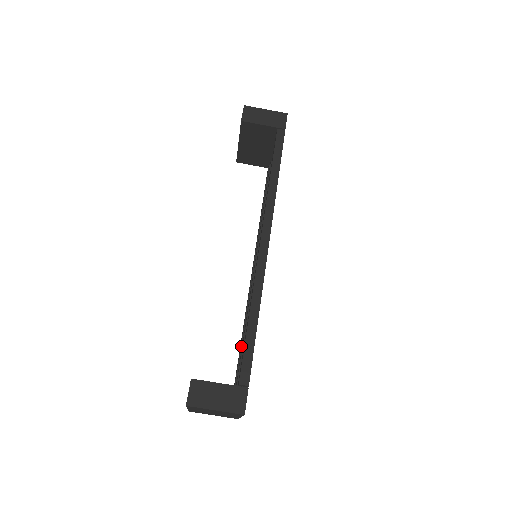
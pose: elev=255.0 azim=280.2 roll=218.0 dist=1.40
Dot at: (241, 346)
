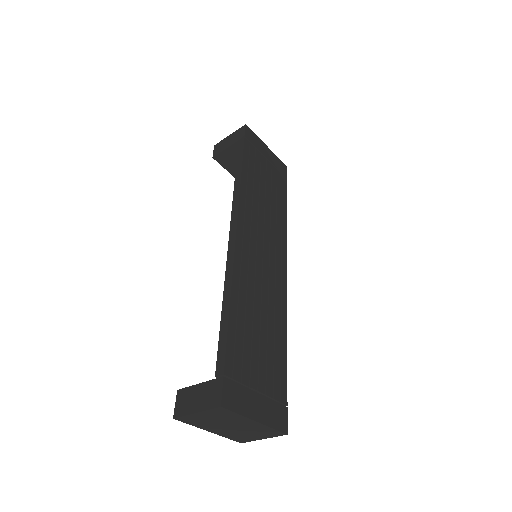
Dot at: occluded
